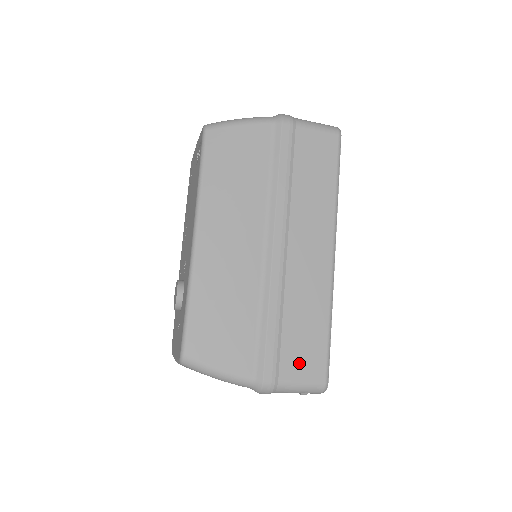
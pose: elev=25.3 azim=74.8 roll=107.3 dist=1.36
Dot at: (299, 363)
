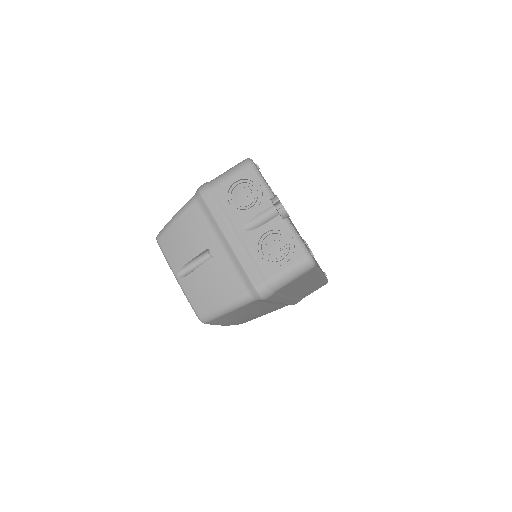
Dot at: occluded
